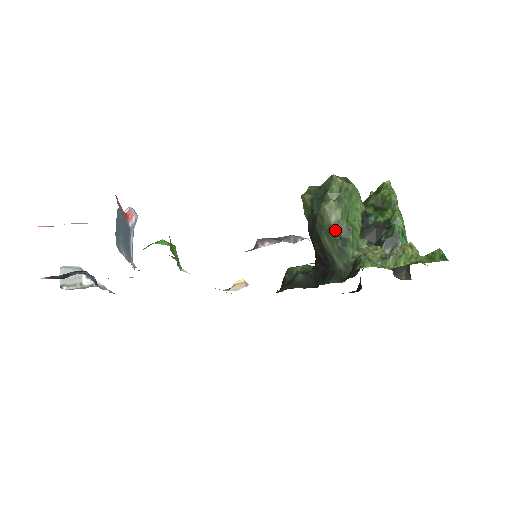
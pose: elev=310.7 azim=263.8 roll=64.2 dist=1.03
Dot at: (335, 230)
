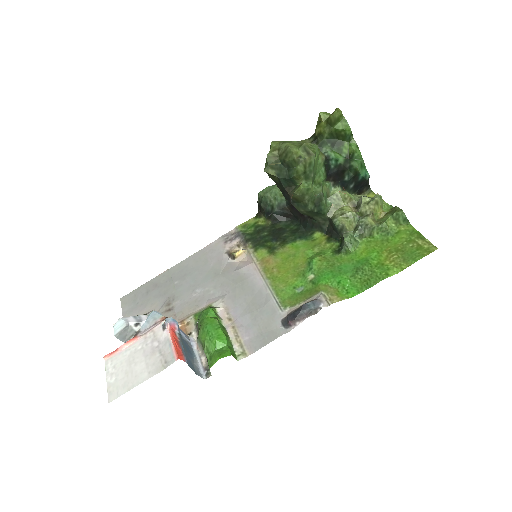
Dot at: (310, 205)
